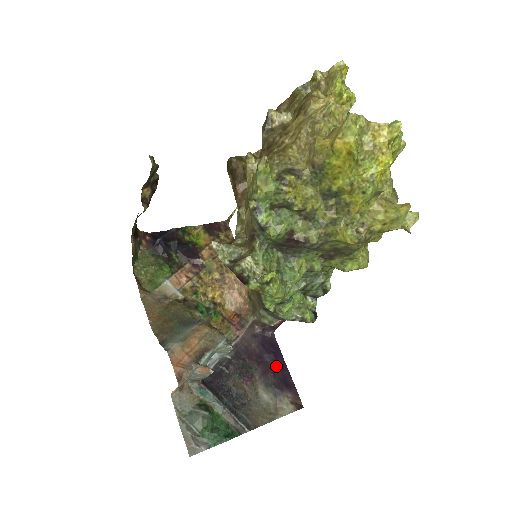
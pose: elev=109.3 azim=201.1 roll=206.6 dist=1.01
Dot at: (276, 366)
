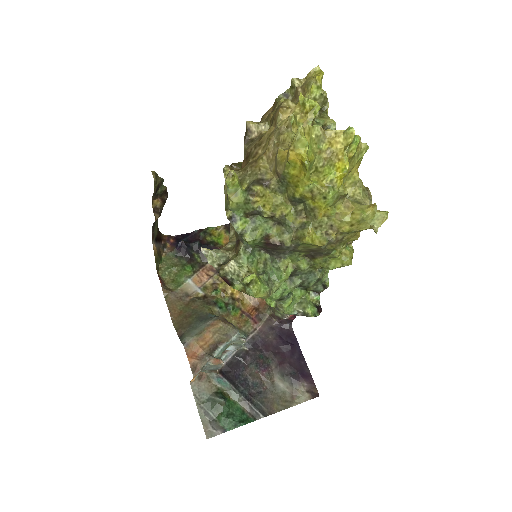
Dot at: (293, 357)
